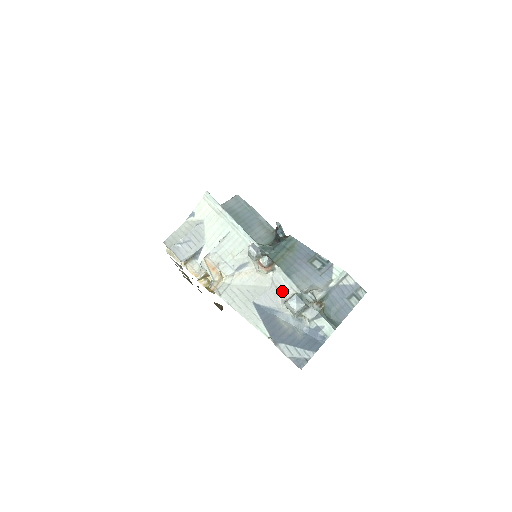
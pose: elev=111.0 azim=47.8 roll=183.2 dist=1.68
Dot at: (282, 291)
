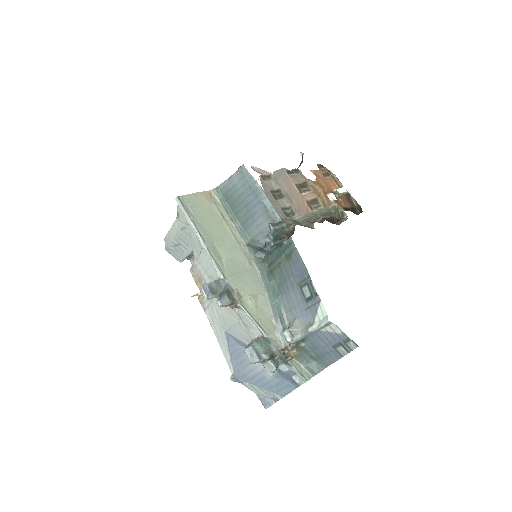
Dot at: (250, 329)
